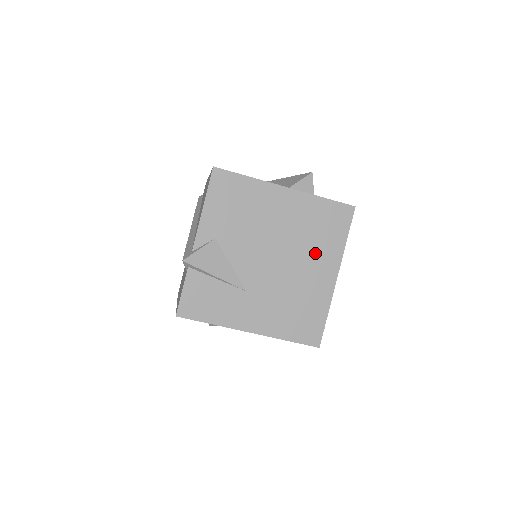
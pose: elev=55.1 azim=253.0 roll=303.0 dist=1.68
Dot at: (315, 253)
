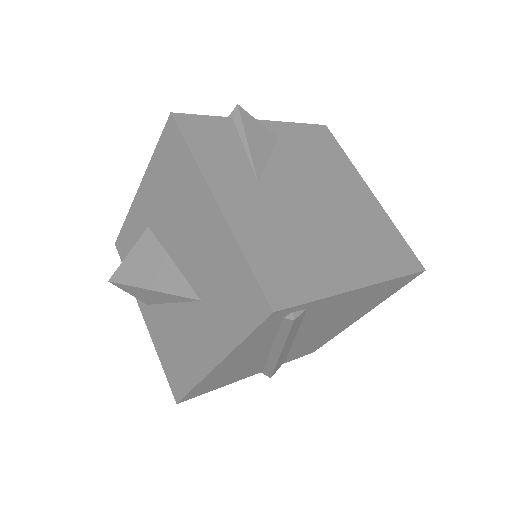
Dot at: (357, 246)
